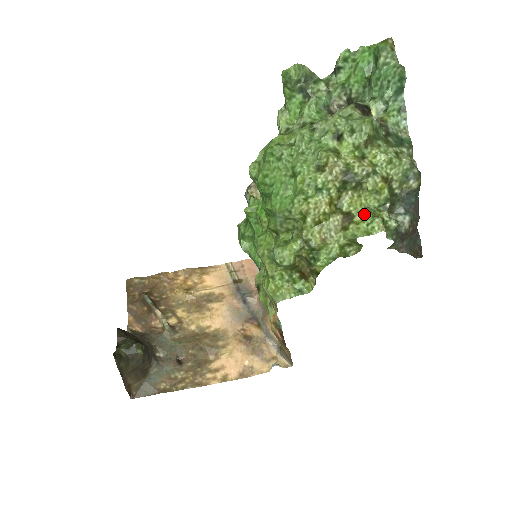
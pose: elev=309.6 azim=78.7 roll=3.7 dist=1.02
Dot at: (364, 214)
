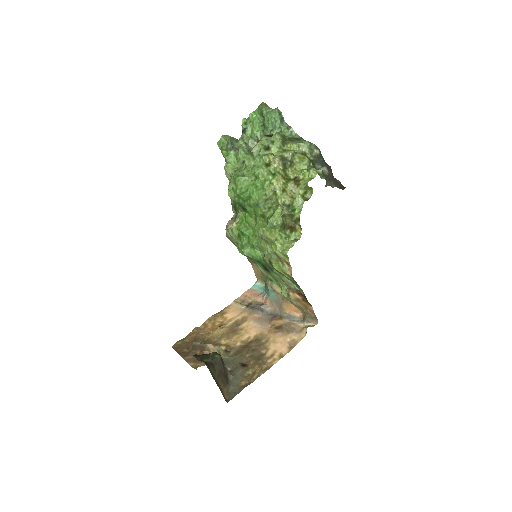
Dot at: (303, 172)
